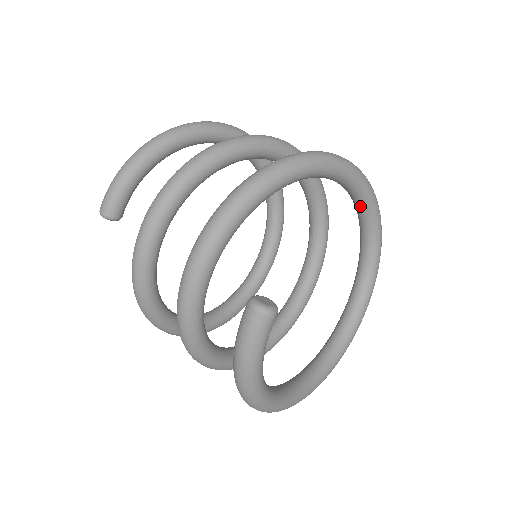
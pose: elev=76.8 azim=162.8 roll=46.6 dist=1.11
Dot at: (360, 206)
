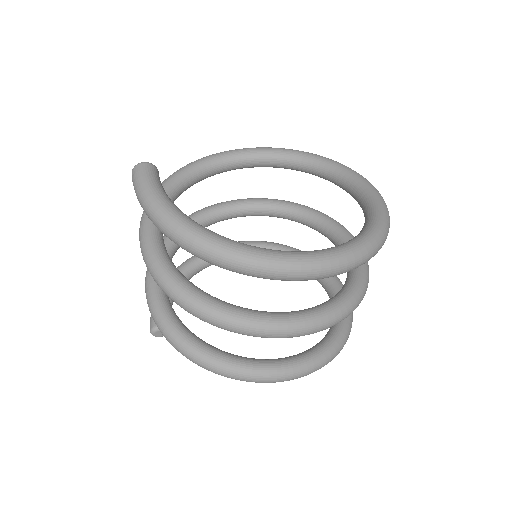
Dot at: (293, 163)
